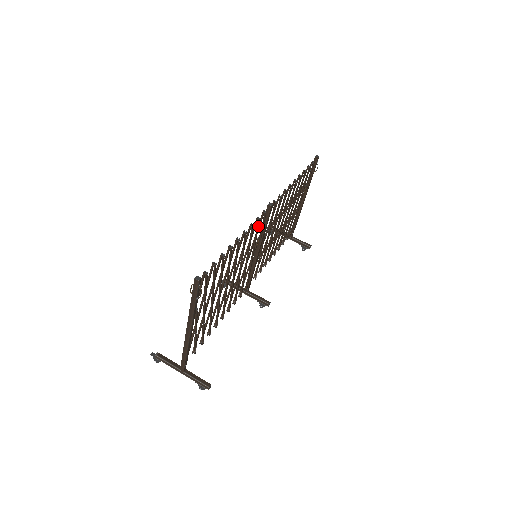
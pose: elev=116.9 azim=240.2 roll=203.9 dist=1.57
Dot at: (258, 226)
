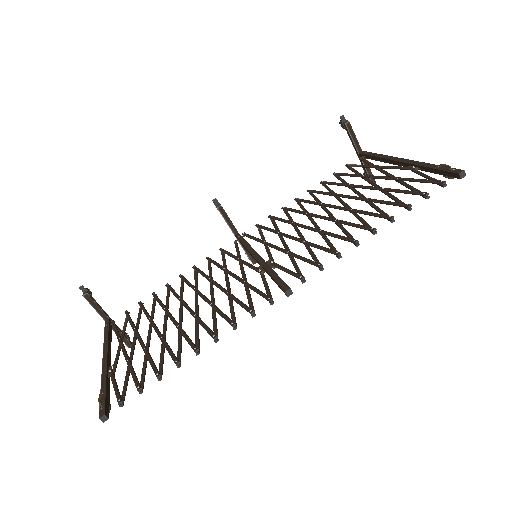
Dot at: (251, 308)
